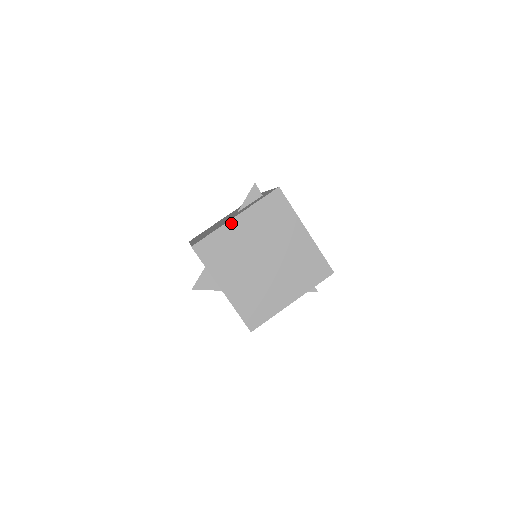
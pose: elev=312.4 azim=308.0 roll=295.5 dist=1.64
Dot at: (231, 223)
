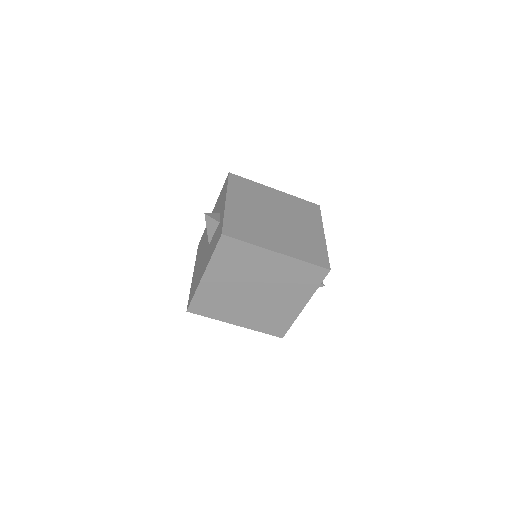
Dot at: (203, 282)
